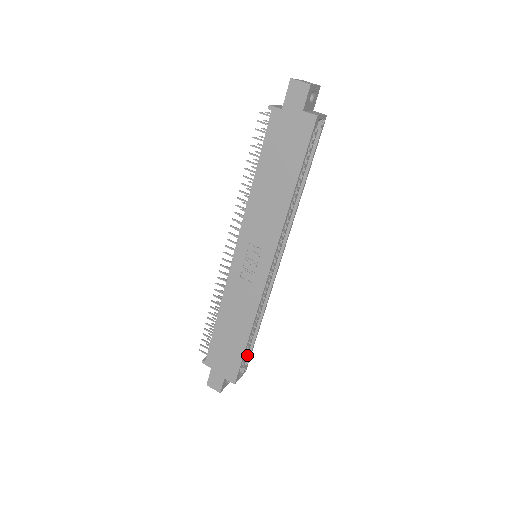
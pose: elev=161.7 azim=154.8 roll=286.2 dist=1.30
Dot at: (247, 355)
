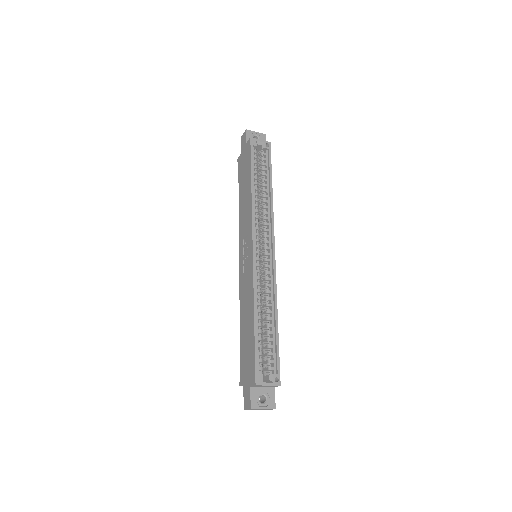
Dot at: (275, 362)
